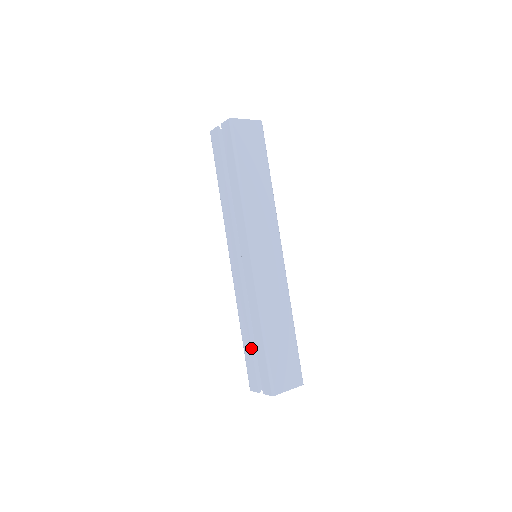
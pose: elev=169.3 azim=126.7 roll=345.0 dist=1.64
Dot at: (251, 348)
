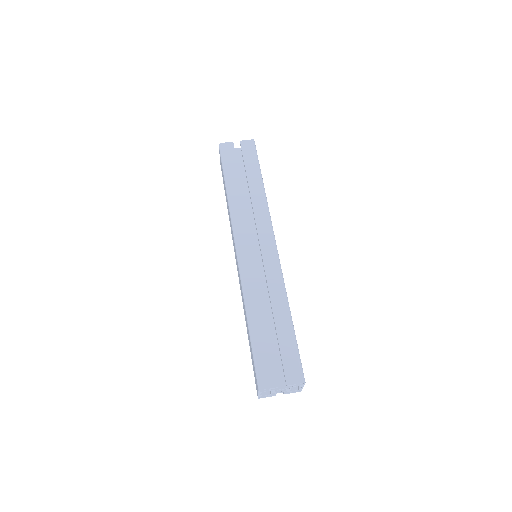
Dot at: (268, 336)
